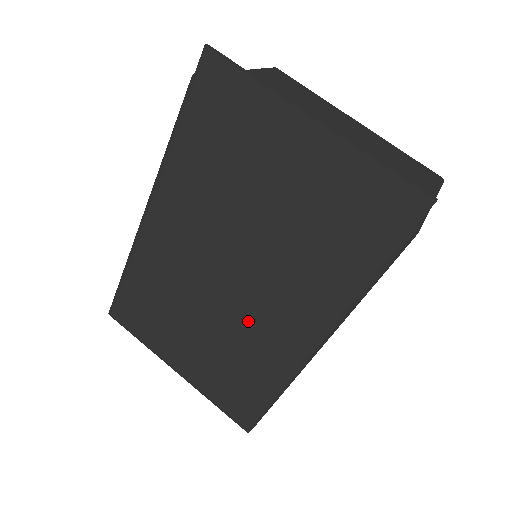
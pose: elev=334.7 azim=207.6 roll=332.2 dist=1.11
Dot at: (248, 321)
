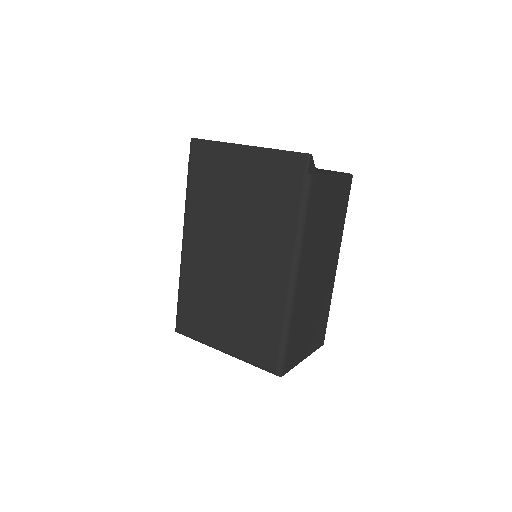
Dot at: (252, 281)
